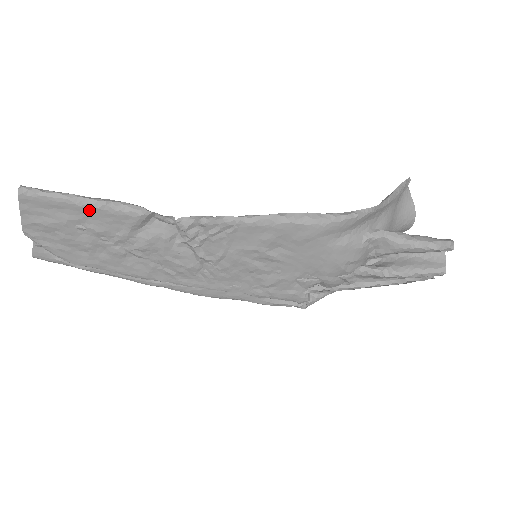
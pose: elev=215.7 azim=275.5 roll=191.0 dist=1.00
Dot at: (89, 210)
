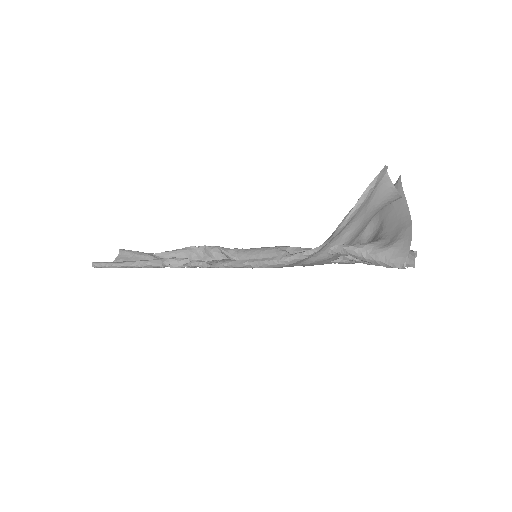
Dot at: occluded
